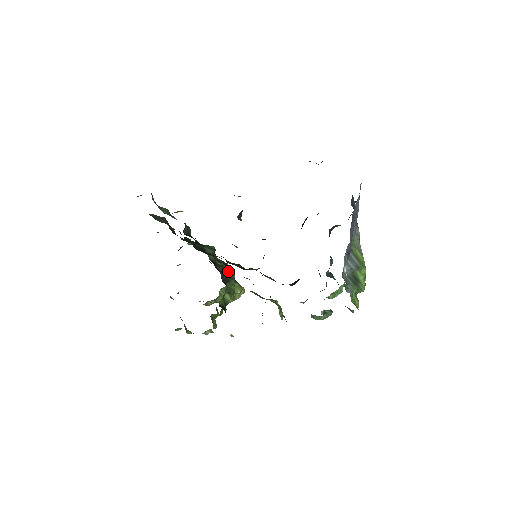
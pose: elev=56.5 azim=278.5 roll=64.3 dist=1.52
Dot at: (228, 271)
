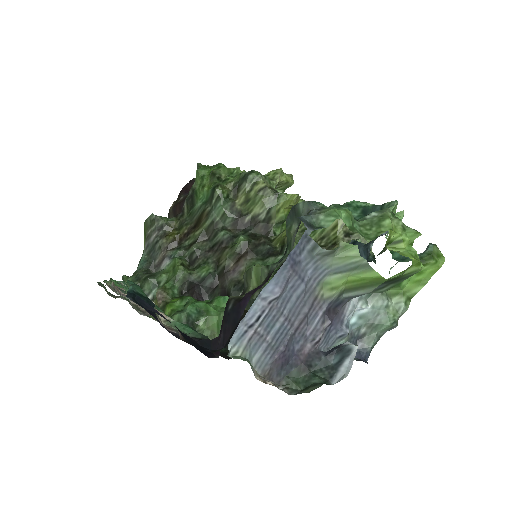
Dot at: (257, 202)
